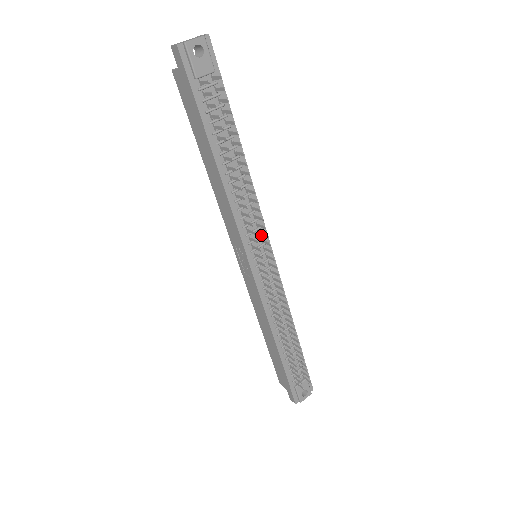
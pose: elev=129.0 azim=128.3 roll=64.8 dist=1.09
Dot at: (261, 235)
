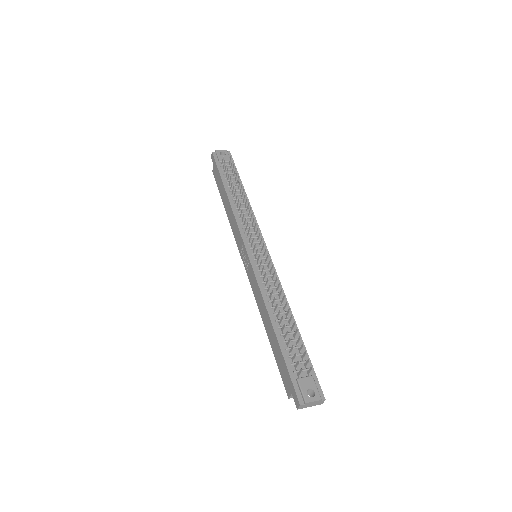
Dot at: (257, 236)
